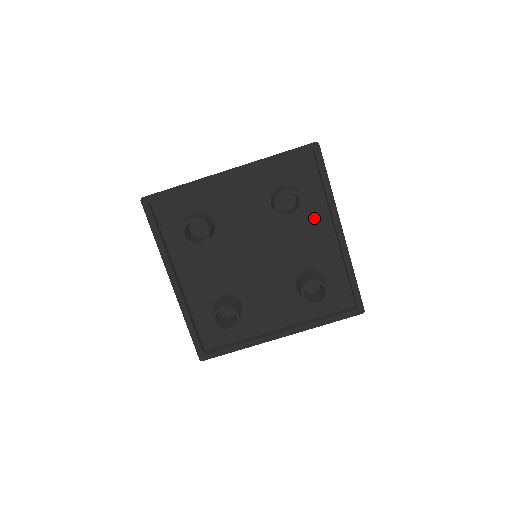
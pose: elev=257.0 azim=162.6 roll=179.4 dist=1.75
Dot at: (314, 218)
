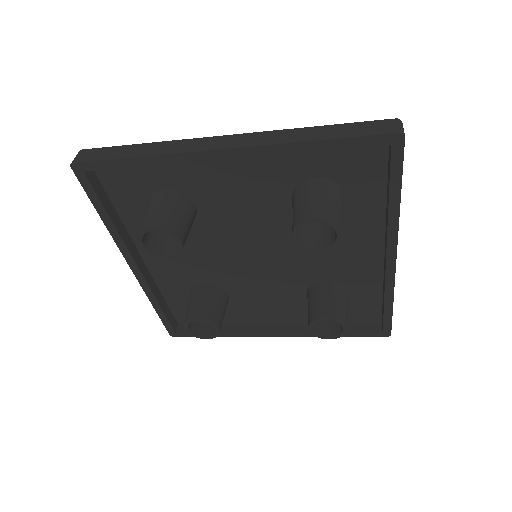
Dot at: (357, 228)
